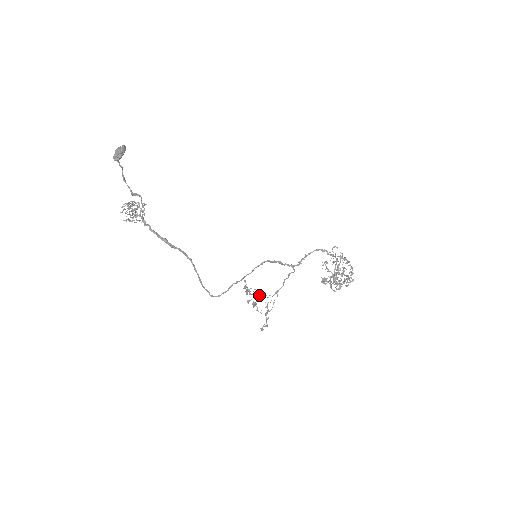
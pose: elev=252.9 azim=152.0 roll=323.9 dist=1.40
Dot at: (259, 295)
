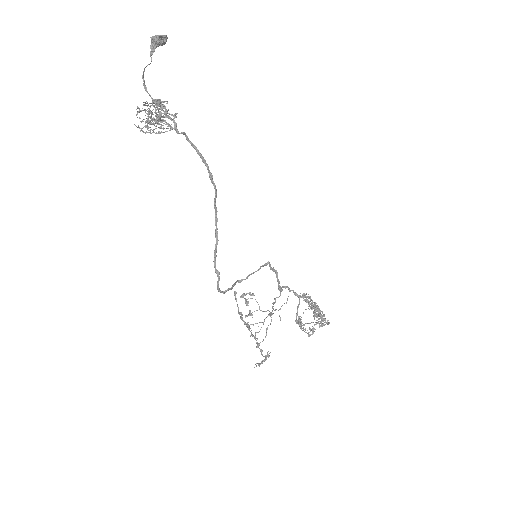
Dot at: (259, 309)
